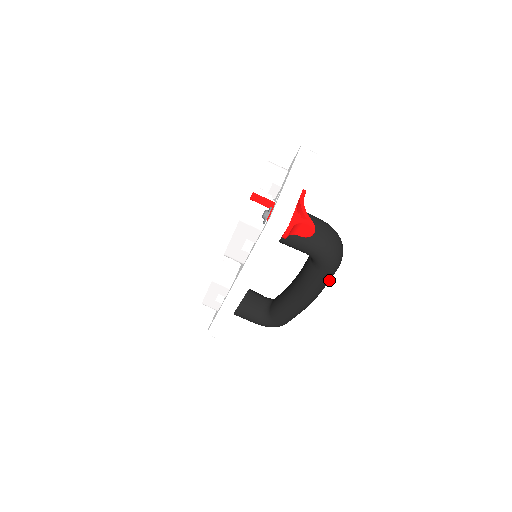
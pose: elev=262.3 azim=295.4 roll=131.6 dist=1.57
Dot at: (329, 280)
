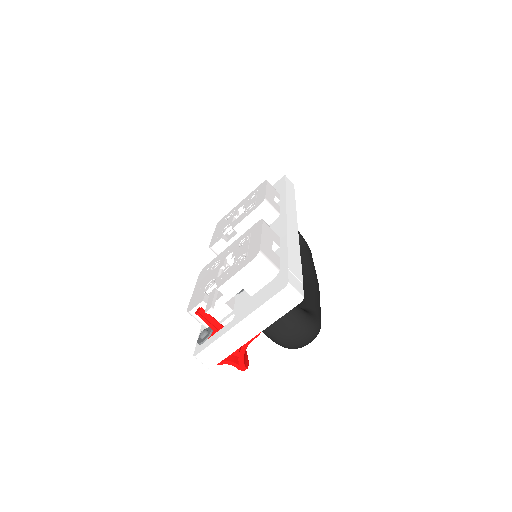
Dot at: occluded
